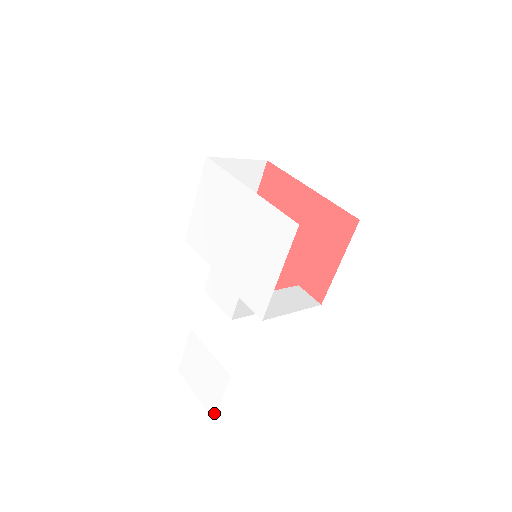
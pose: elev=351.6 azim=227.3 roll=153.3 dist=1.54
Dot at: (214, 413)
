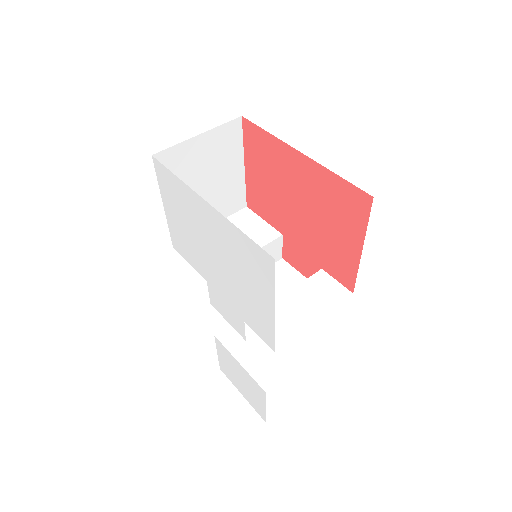
Dot at: (263, 417)
